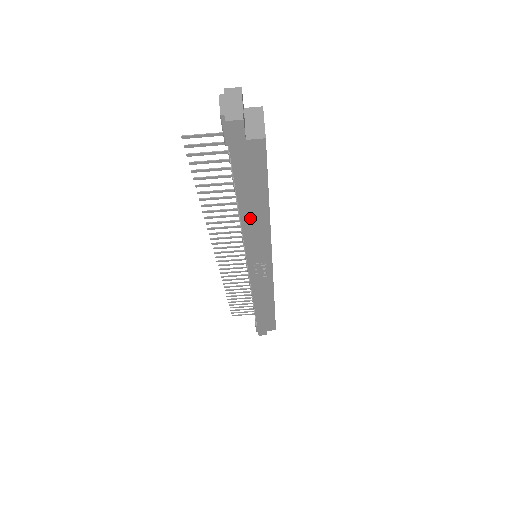
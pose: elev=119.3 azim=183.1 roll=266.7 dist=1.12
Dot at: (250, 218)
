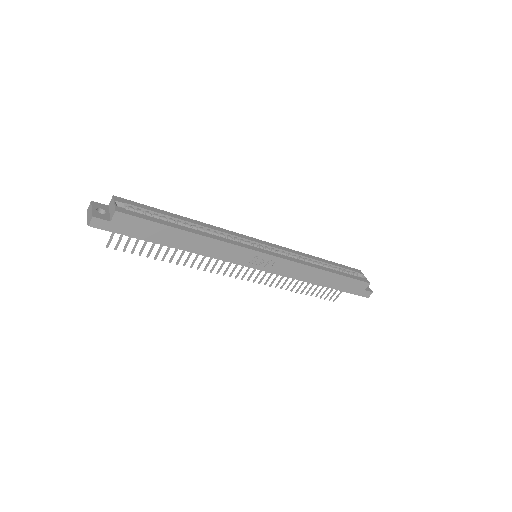
Dot at: (191, 246)
